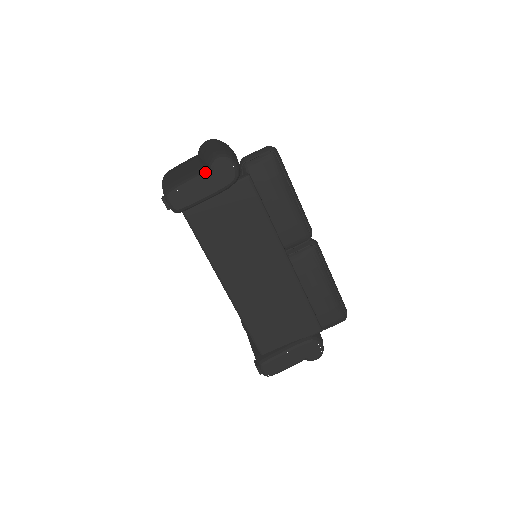
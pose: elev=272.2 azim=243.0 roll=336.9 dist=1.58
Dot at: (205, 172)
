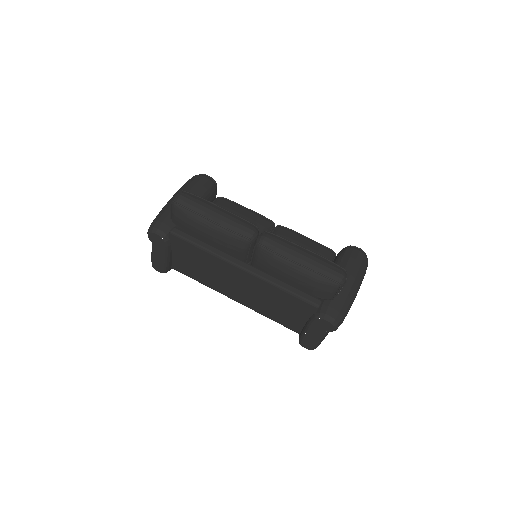
Dot at: (152, 245)
